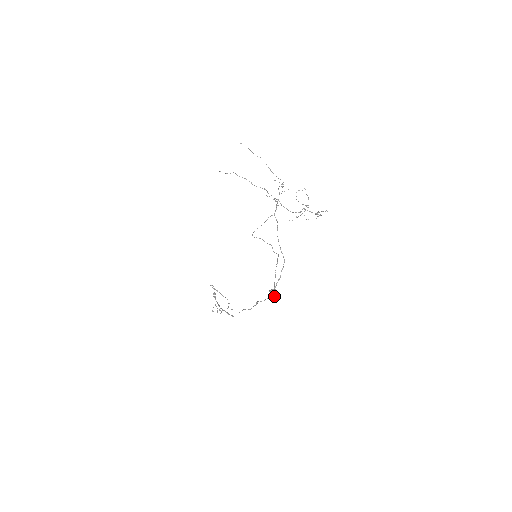
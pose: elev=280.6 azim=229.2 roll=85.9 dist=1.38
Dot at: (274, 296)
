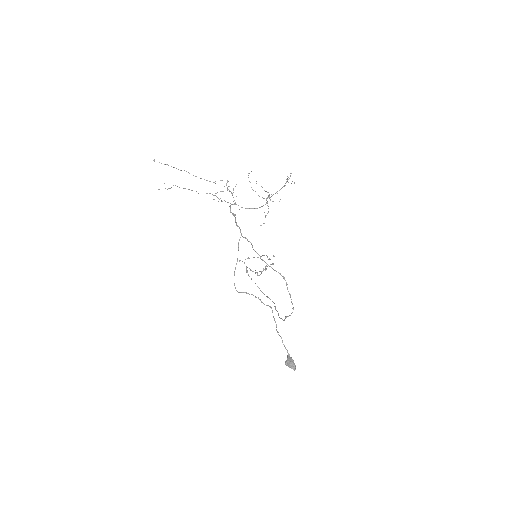
Dot at: occluded
